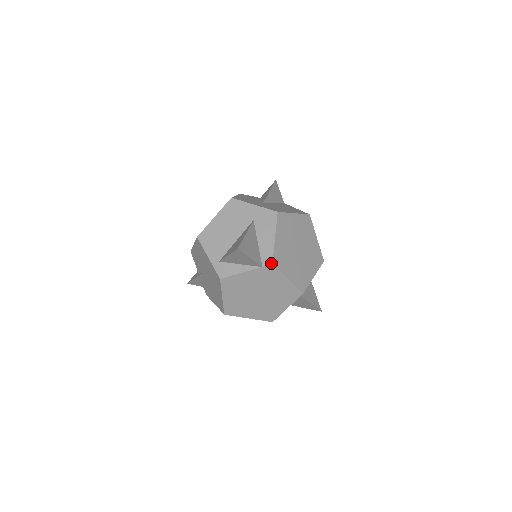
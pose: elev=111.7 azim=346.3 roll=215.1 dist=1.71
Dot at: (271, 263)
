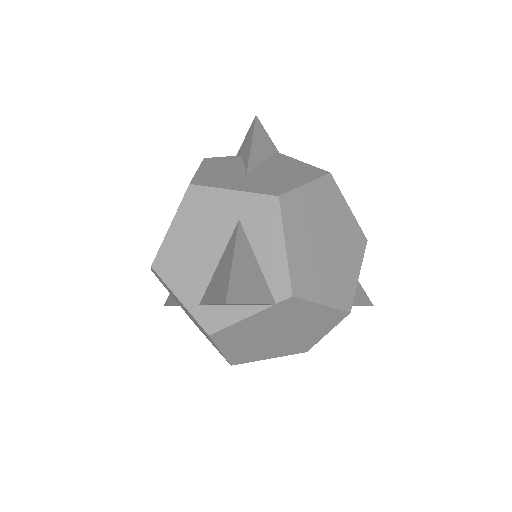
Dot at: (290, 295)
